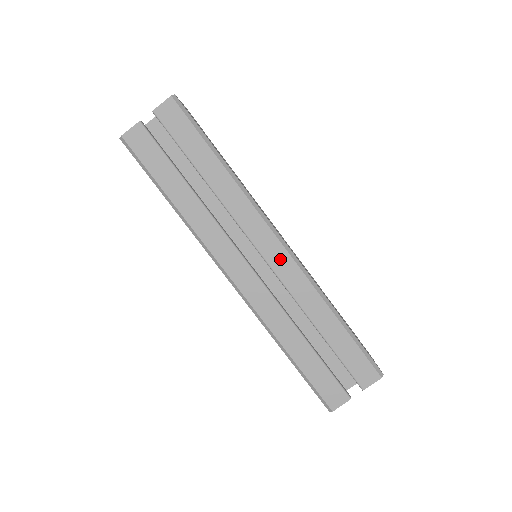
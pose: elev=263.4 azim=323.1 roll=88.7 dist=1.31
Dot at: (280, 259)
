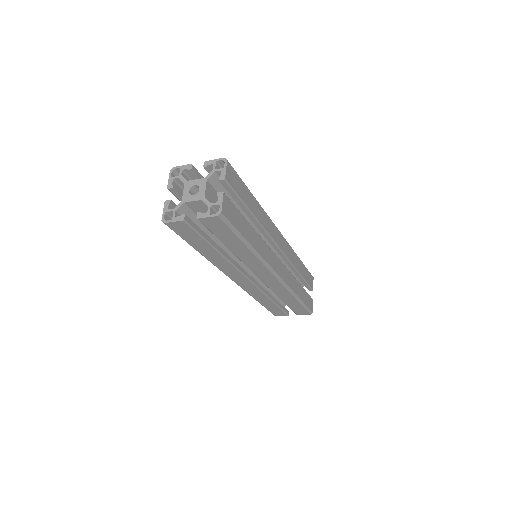
Dot at: (272, 282)
